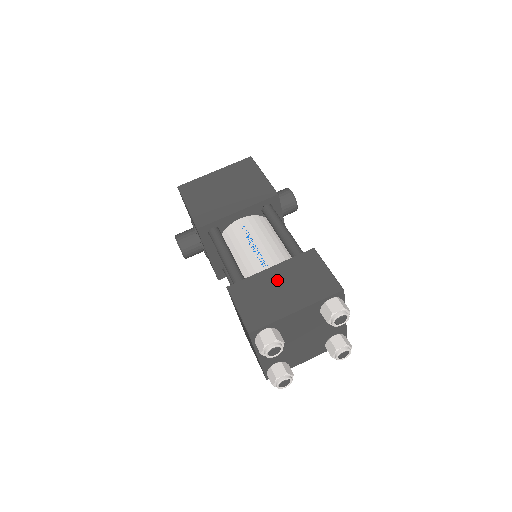
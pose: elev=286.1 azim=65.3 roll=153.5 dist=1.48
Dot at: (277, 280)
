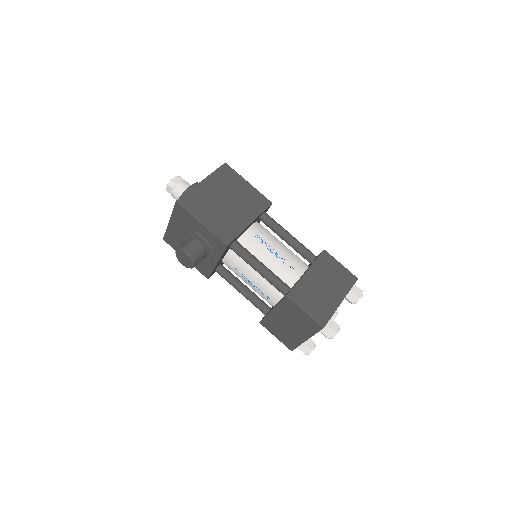
Dot at: (317, 281)
